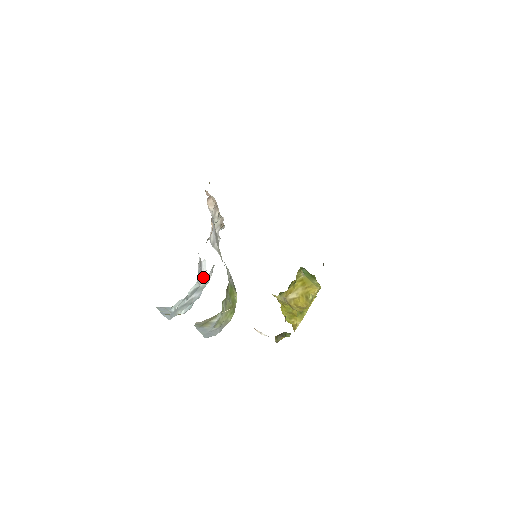
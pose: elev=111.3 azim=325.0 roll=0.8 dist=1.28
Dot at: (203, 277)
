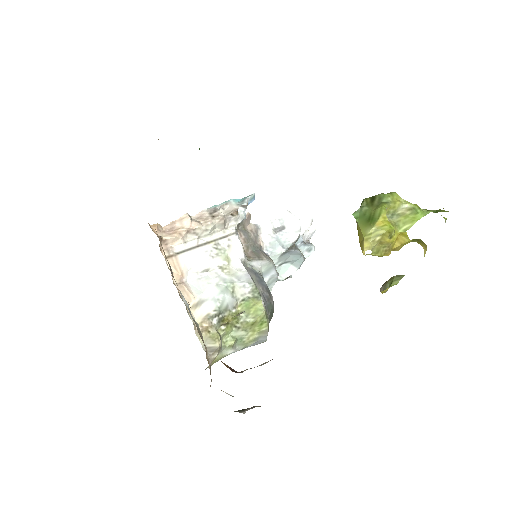
Dot at: (293, 230)
